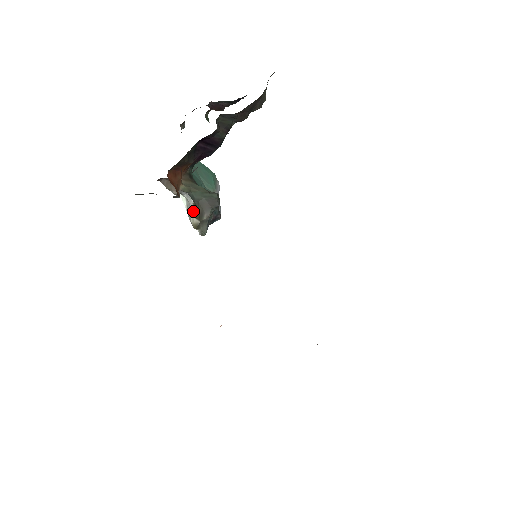
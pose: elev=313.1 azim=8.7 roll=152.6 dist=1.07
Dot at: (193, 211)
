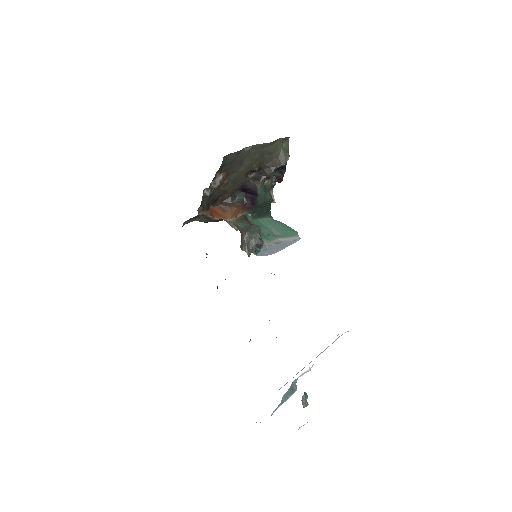
Dot at: occluded
